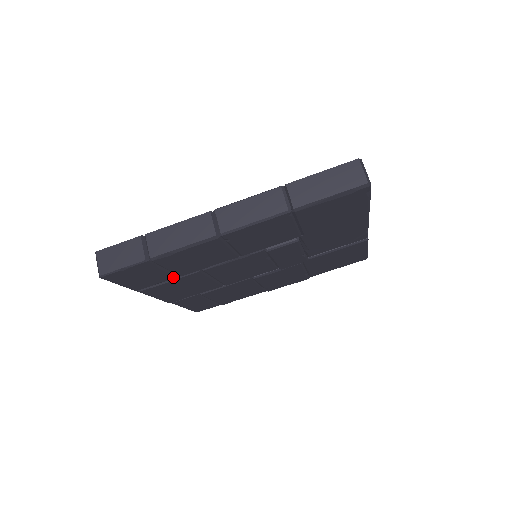
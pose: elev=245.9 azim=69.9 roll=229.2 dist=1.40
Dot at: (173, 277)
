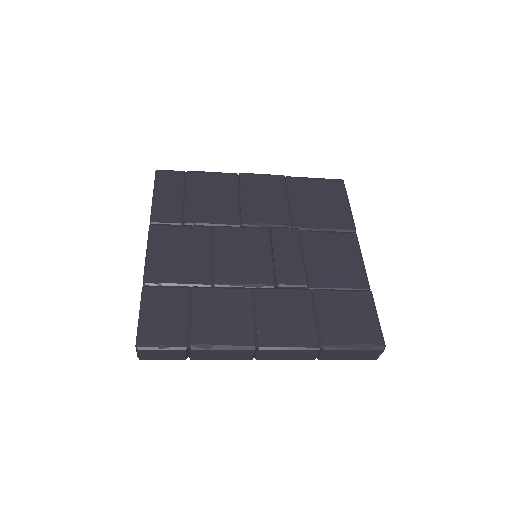
Dot at: occluded
